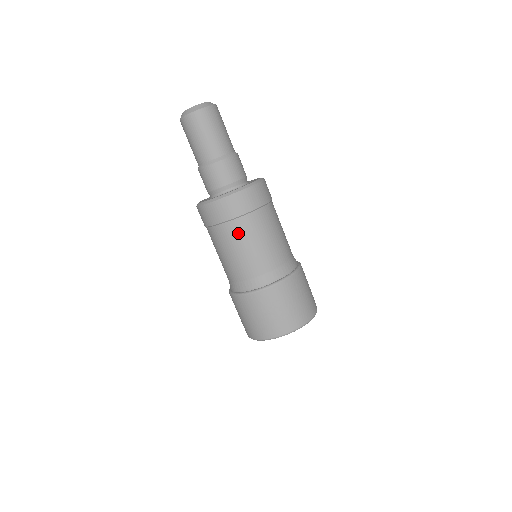
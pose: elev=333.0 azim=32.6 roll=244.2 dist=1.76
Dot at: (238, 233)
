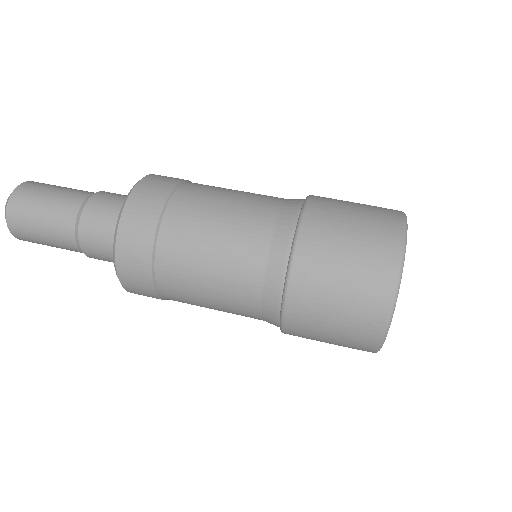
Dot at: (197, 197)
